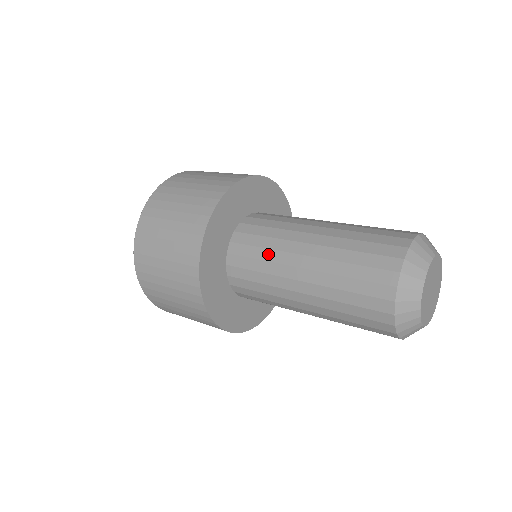
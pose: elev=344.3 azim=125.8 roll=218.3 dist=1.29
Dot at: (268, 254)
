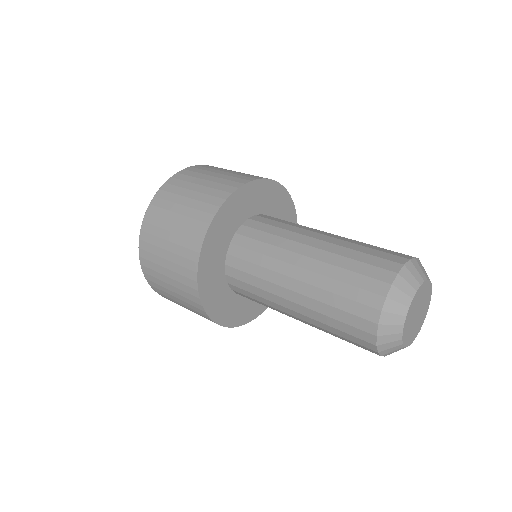
Dot at: (282, 232)
